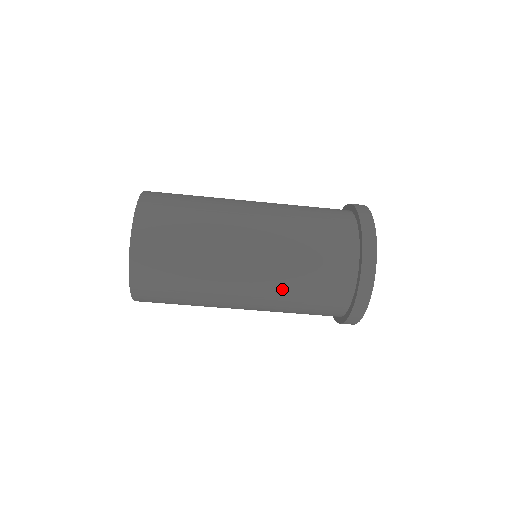
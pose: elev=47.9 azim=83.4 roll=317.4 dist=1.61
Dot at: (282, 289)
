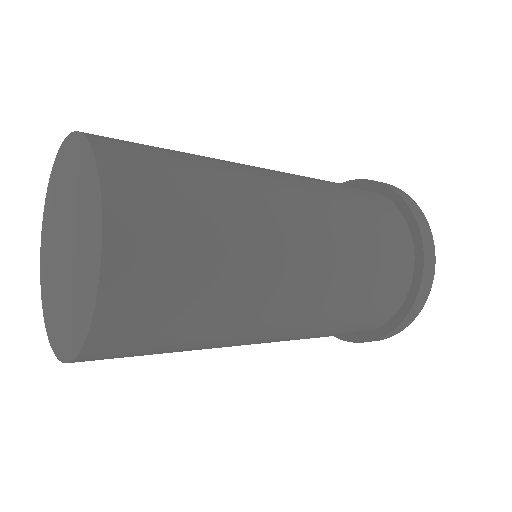
Dot at: occluded
